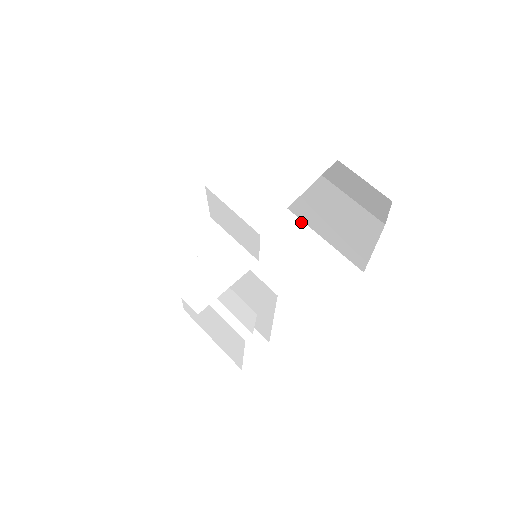
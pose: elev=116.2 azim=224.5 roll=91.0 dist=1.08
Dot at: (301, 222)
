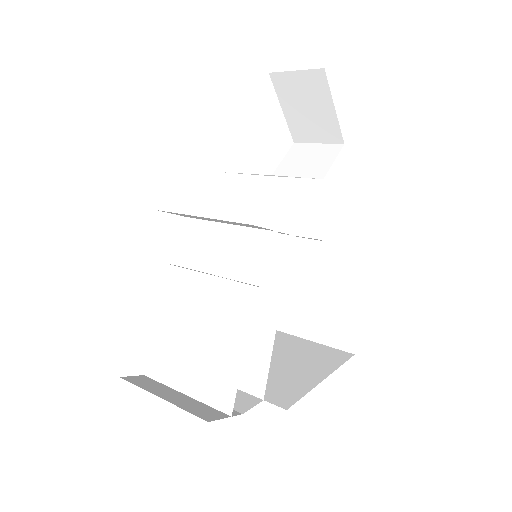
Dot at: (276, 331)
